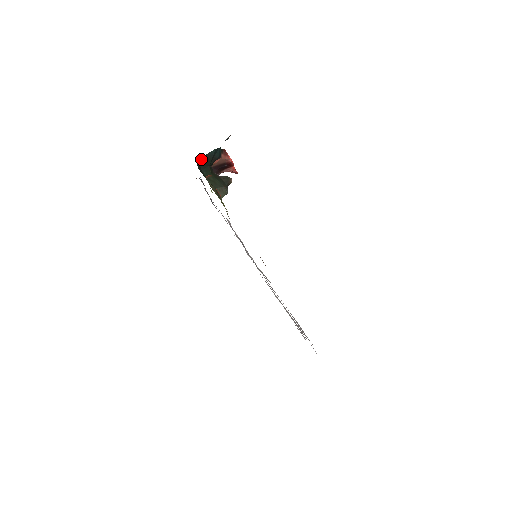
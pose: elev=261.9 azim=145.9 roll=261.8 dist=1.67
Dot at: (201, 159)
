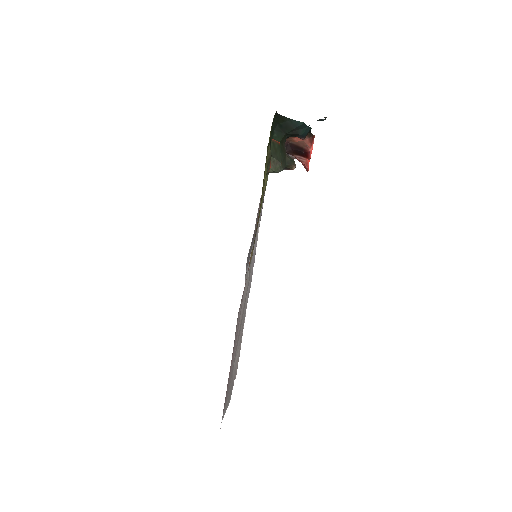
Dot at: (282, 119)
